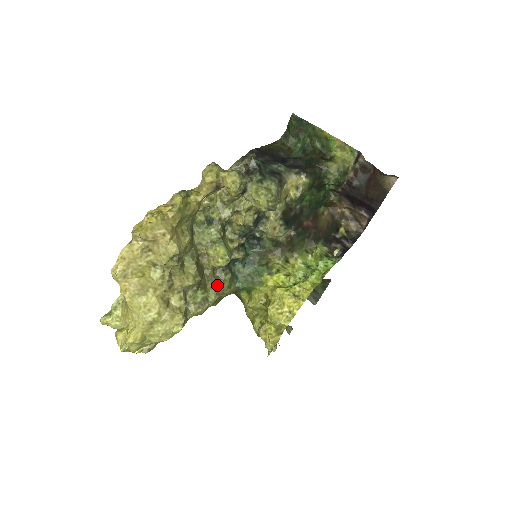
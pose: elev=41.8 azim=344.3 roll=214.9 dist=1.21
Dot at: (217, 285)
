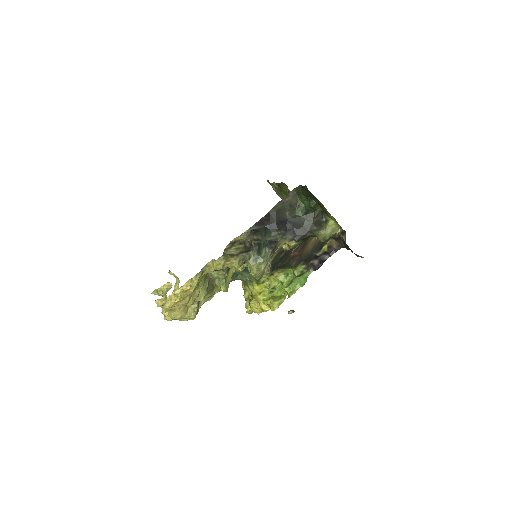
Dot at: occluded
